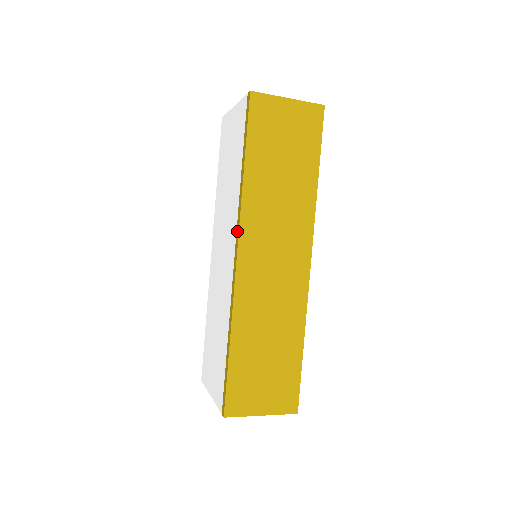
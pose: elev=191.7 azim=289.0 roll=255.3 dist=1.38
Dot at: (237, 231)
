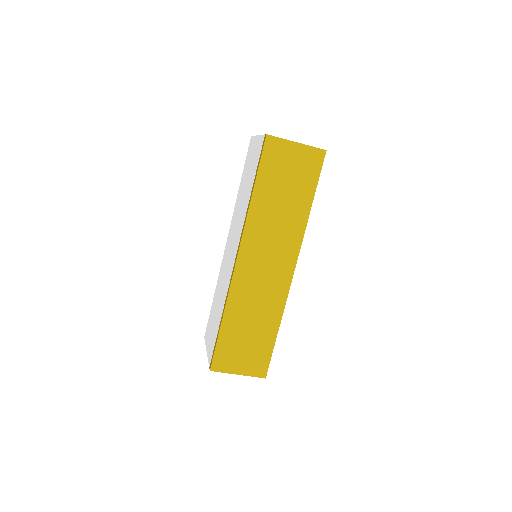
Dot at: (240, 240)
